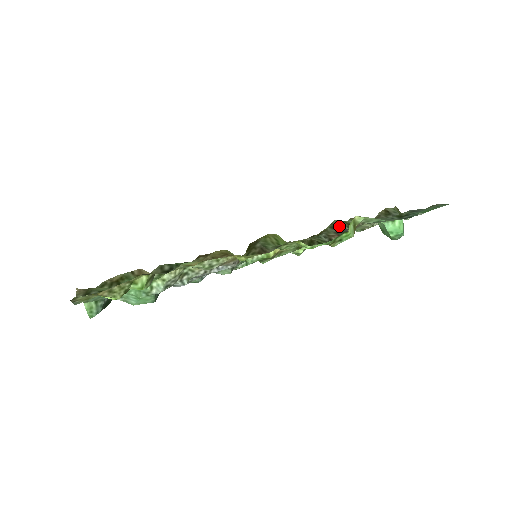
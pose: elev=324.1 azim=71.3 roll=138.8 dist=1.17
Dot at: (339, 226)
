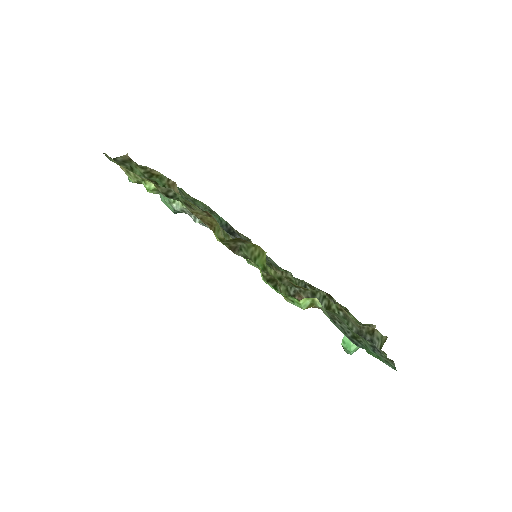
Dot at: (319, 298)
